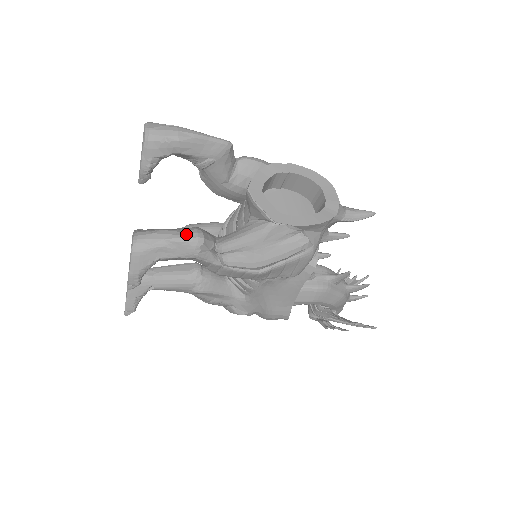
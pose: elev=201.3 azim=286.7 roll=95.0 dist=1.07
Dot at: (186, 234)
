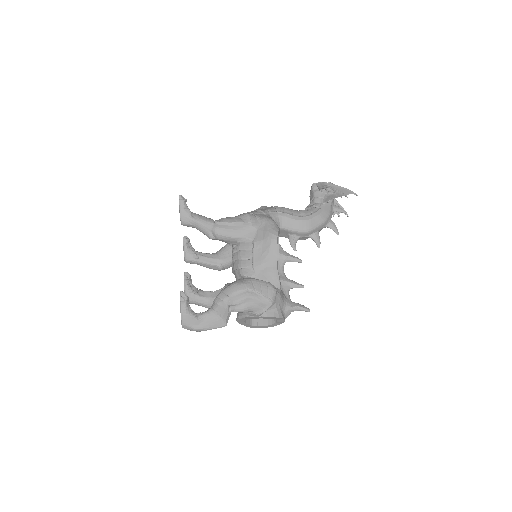
Dot at: occluded
